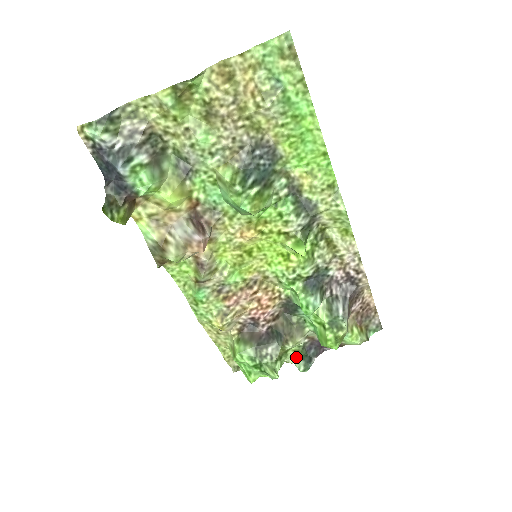
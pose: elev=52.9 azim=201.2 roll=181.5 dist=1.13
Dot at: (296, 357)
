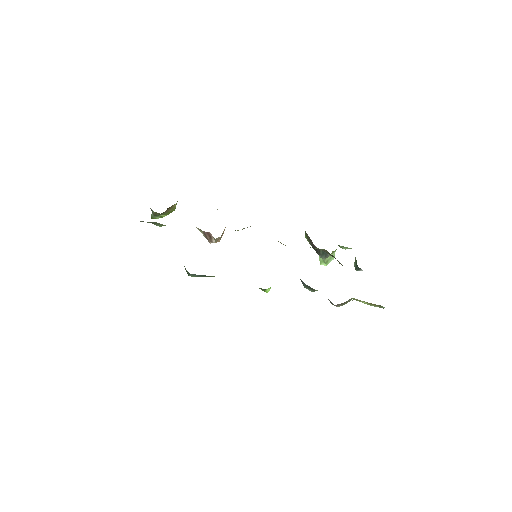
Dot at: occluded
